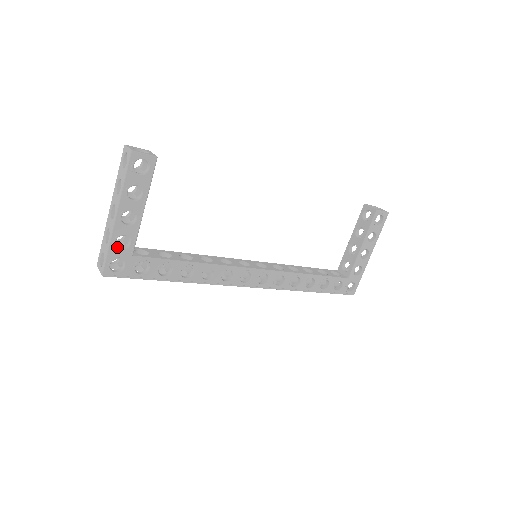
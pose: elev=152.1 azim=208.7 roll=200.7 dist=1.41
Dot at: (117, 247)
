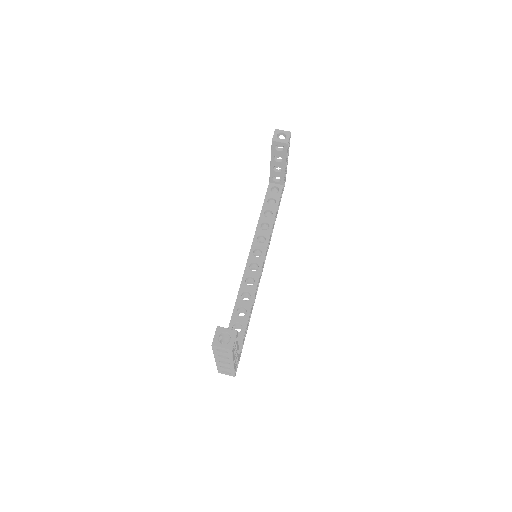
Dot at: (235, 365)
